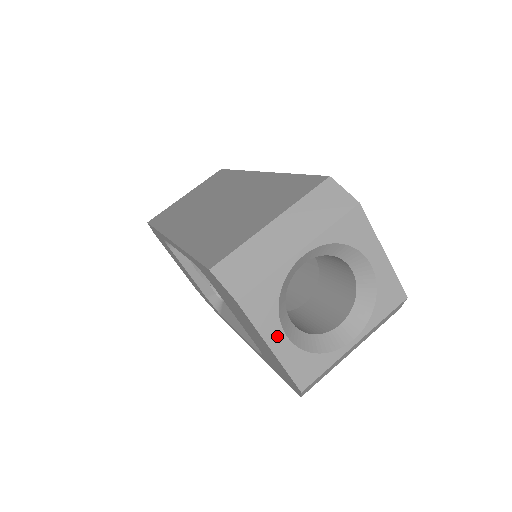
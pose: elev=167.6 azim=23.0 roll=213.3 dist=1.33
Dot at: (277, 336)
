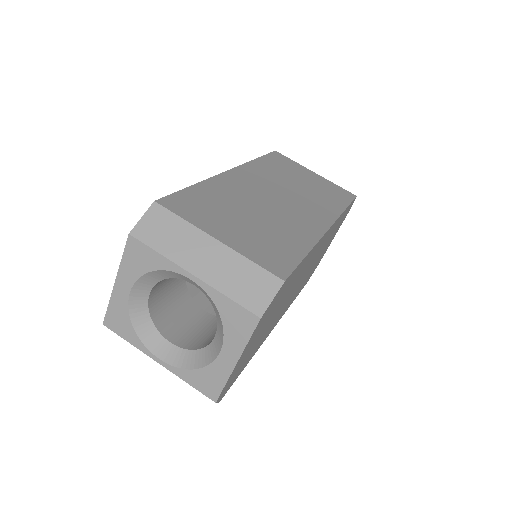
Dot at: (126, 283)
